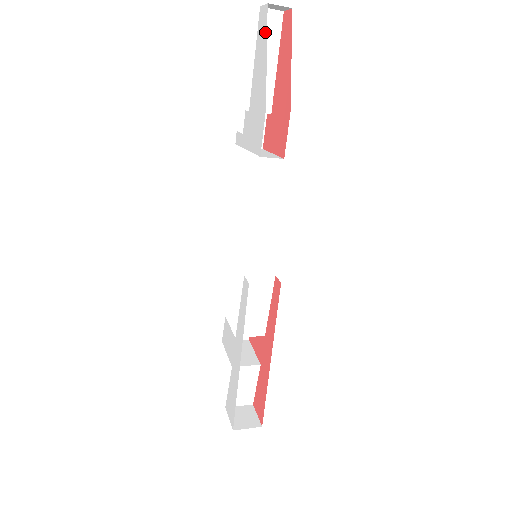
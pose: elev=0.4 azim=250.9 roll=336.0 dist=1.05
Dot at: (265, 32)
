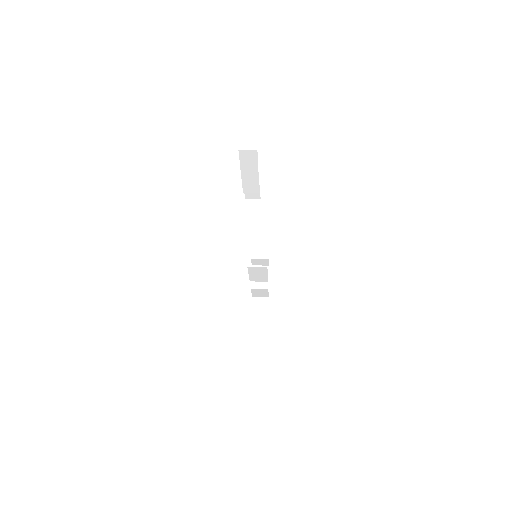
Dot at: occluded
